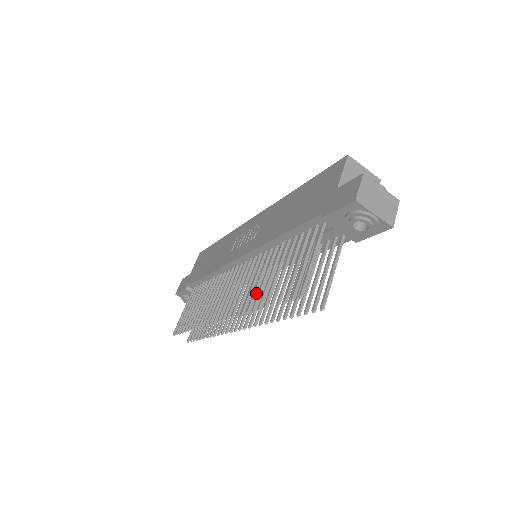
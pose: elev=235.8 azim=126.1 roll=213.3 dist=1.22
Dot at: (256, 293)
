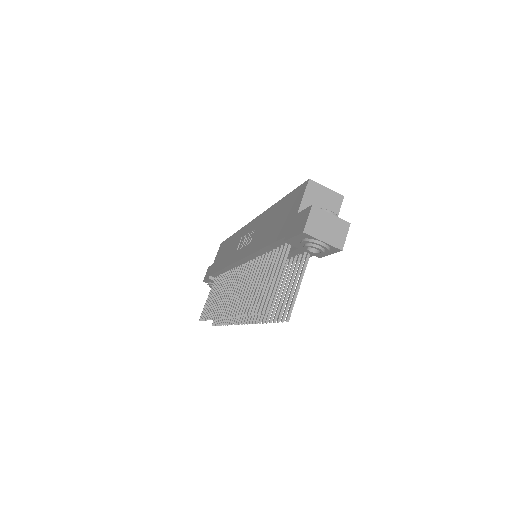
Dot at: occluded
